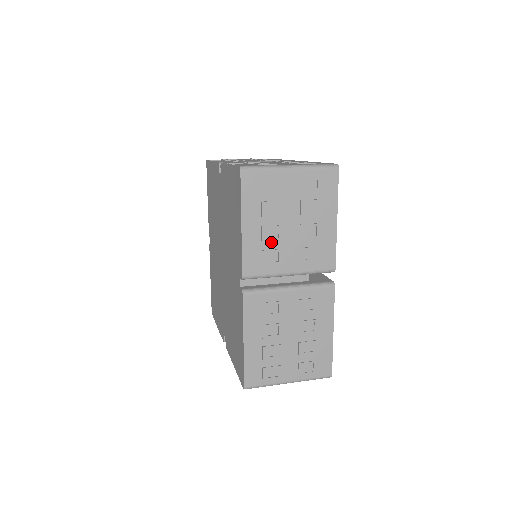
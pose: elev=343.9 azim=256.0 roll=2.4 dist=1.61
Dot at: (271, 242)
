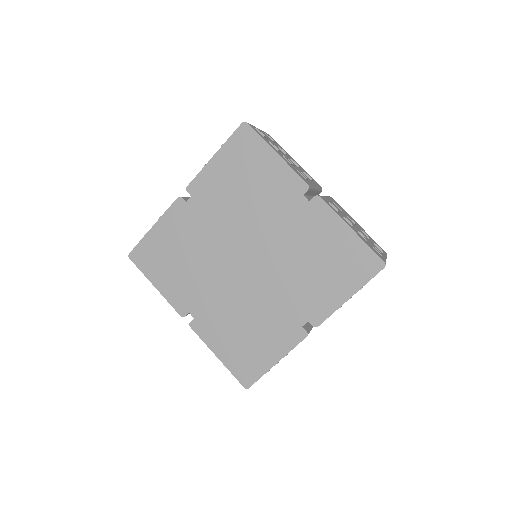
Dot at: (294, 166)
